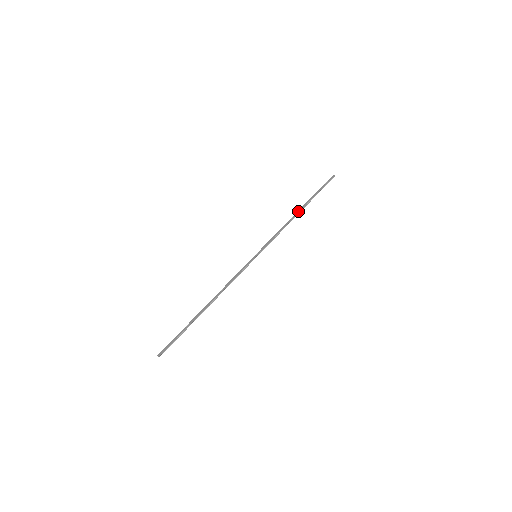
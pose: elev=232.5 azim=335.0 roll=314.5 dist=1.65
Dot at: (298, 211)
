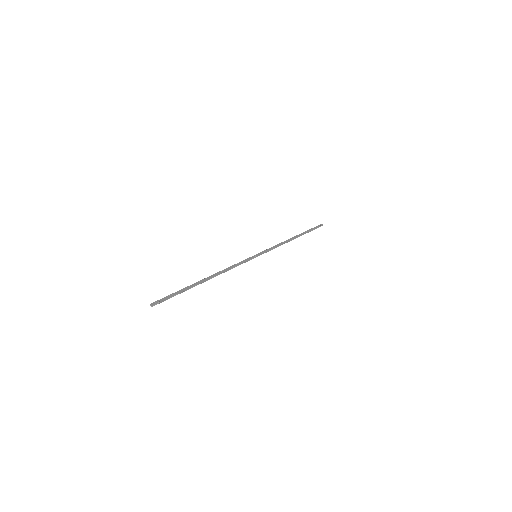
Dot at: (294, 237)
